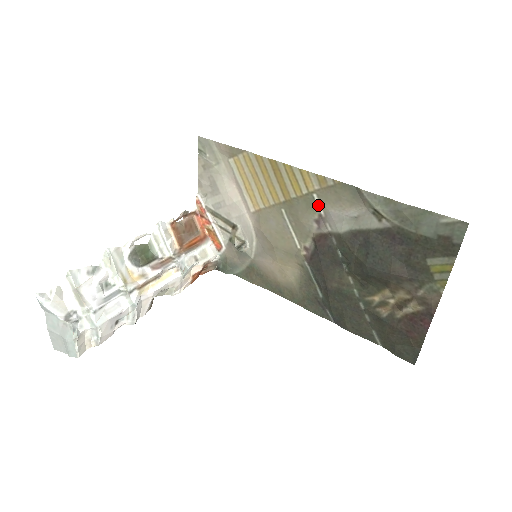
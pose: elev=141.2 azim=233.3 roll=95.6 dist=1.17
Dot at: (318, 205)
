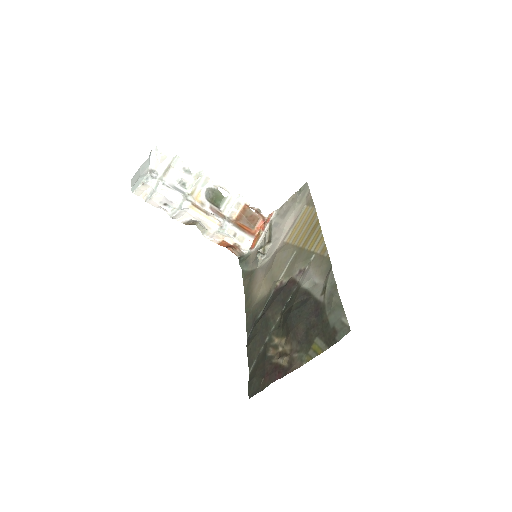
Dot at: (310, 262)
